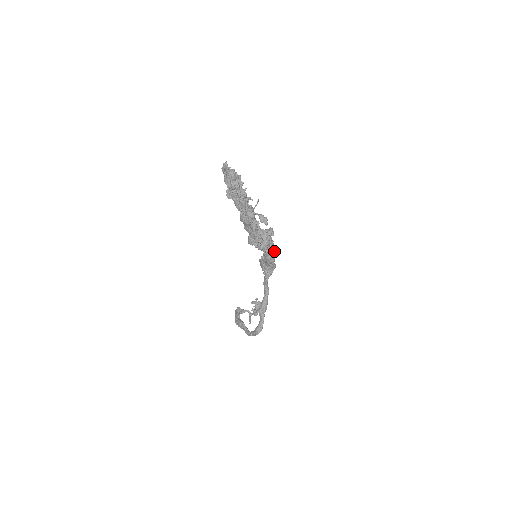
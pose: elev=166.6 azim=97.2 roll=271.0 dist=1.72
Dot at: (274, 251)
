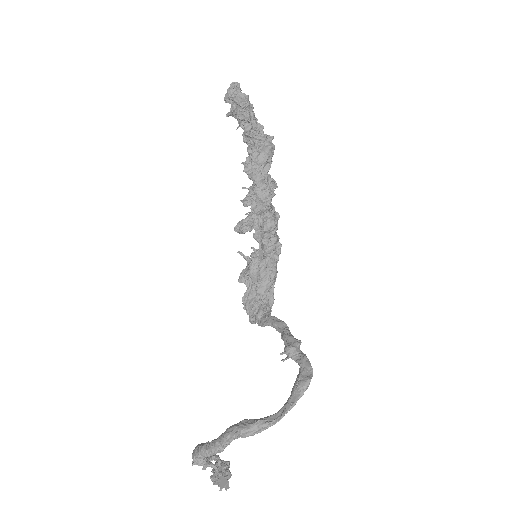
Dot at: (279, 251)
